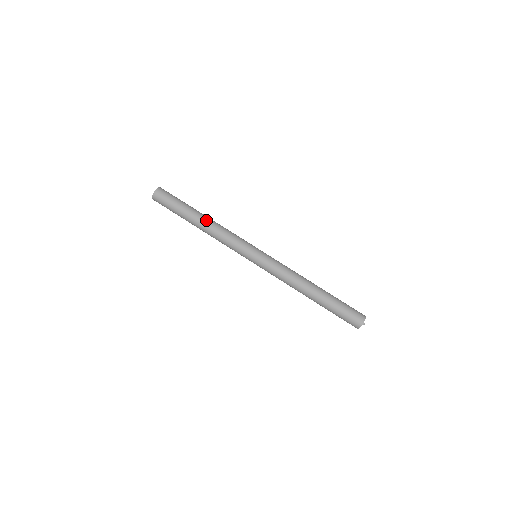
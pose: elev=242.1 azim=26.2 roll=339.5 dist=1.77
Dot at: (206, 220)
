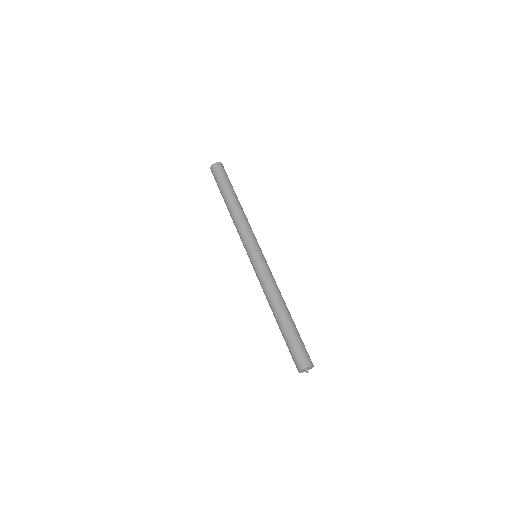
Dot at: (240, 205)
